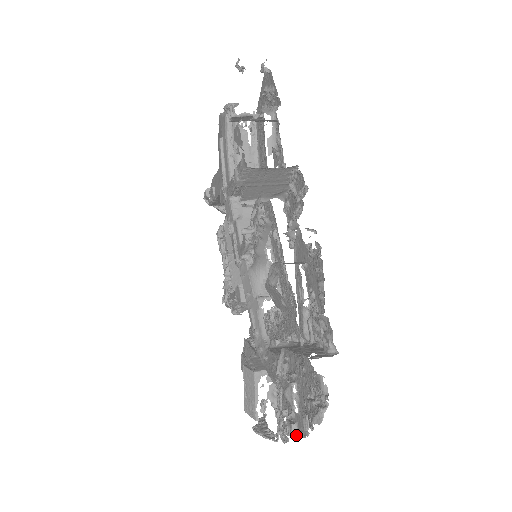
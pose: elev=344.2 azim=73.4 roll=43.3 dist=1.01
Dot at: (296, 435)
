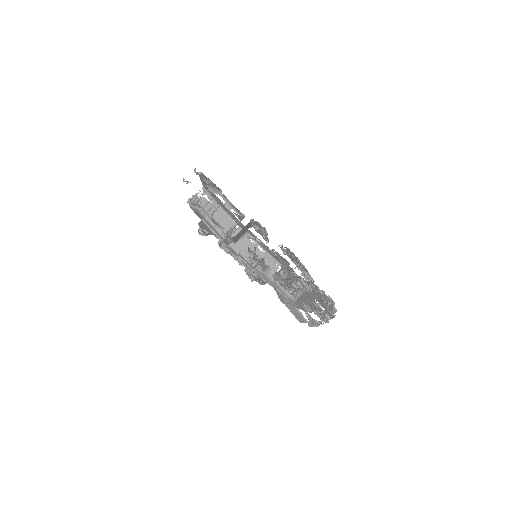
Dot at: (330, 318)
